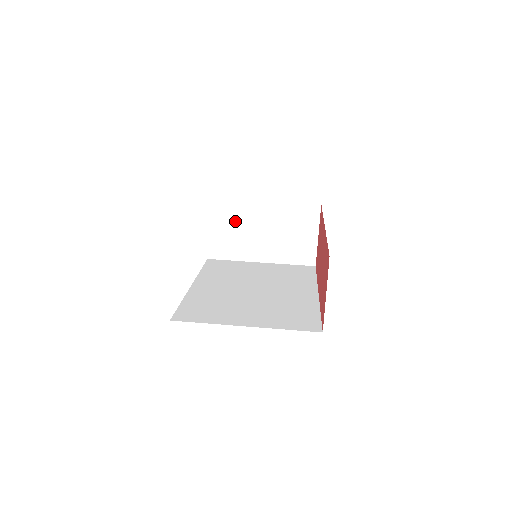
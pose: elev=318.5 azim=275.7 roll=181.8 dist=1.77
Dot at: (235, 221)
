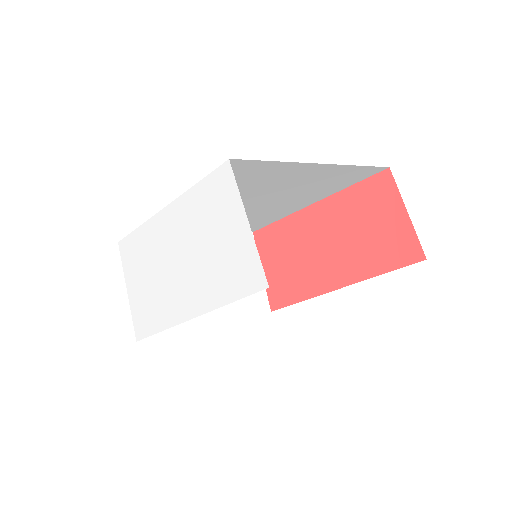
Dot at: occluded
